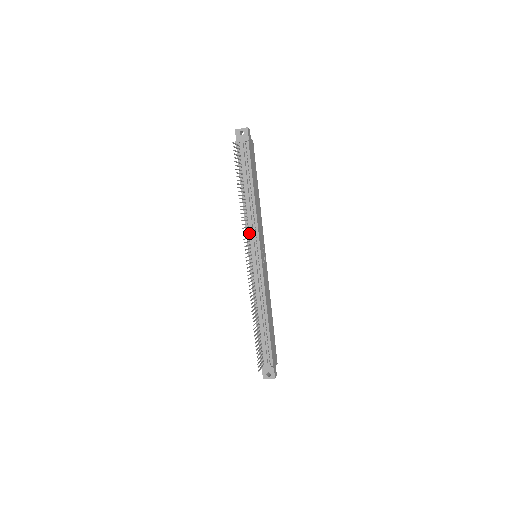
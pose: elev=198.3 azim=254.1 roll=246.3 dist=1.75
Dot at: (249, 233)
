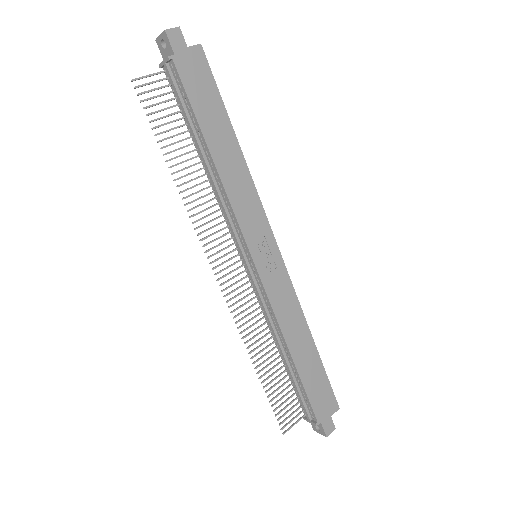
Dot at: (229, 223)
